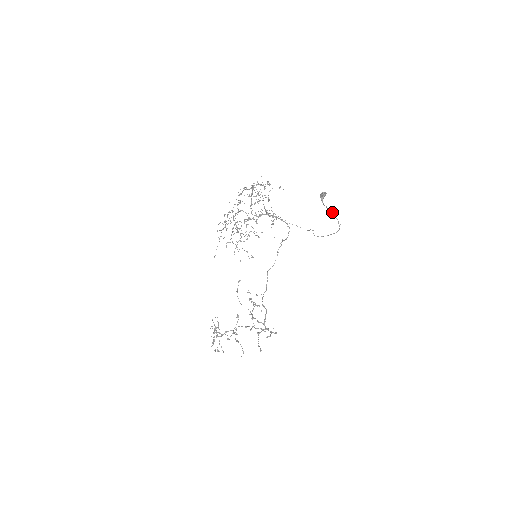
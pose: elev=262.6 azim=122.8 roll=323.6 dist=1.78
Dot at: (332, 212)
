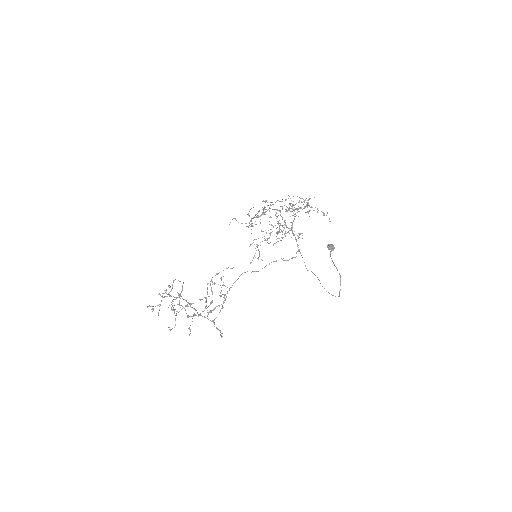
Dot at: (340, 275)
